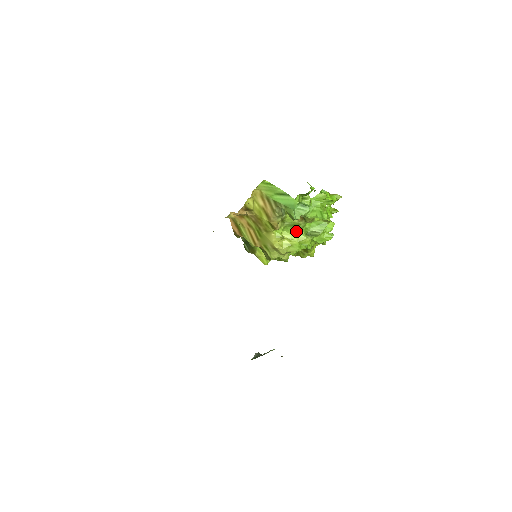
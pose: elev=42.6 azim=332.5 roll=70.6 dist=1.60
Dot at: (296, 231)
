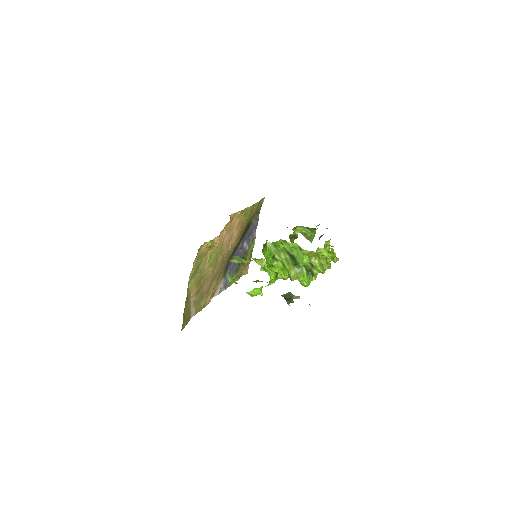
Dot at: occluded
